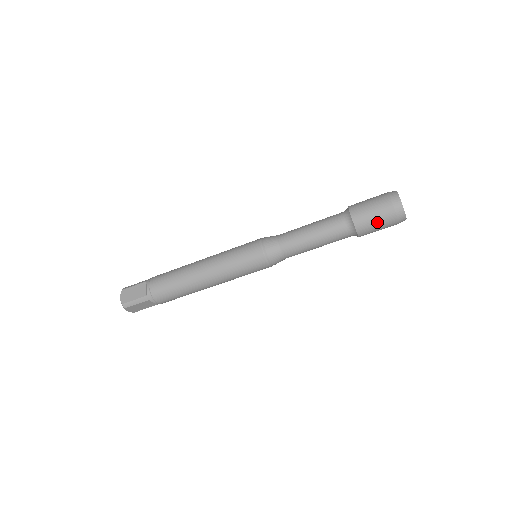
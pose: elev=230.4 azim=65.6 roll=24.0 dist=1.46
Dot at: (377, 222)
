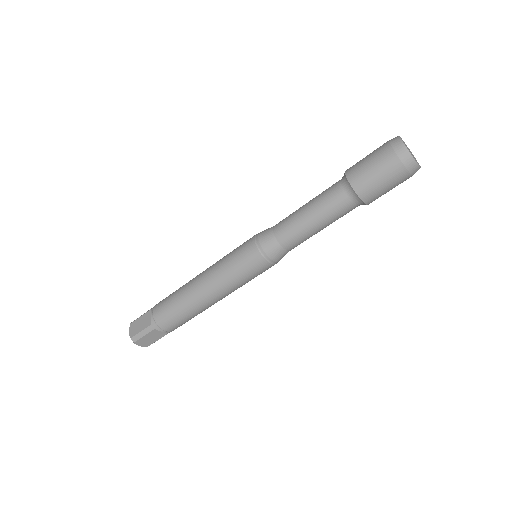
Dot at: (381, 178)
